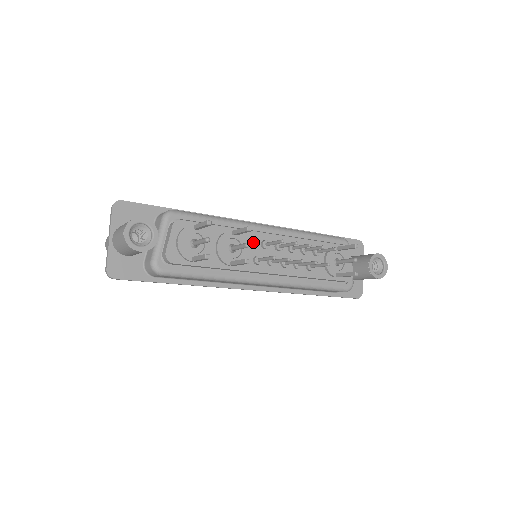
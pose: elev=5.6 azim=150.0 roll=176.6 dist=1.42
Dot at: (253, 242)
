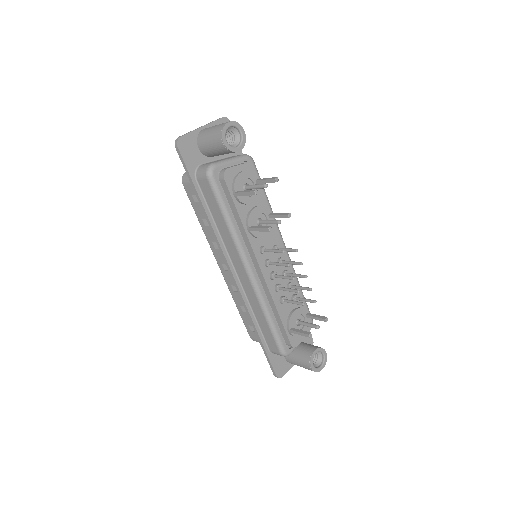
Dot at: (272, 237)
